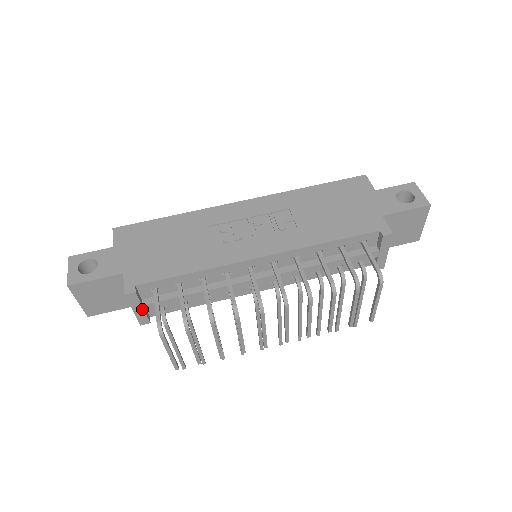
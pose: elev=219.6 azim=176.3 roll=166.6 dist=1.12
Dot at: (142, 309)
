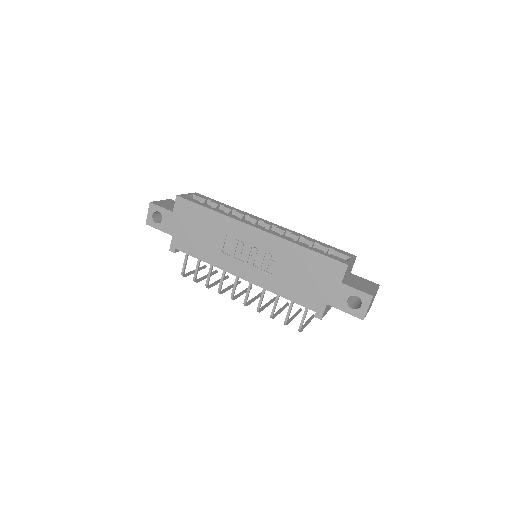
Dot at: occluded
